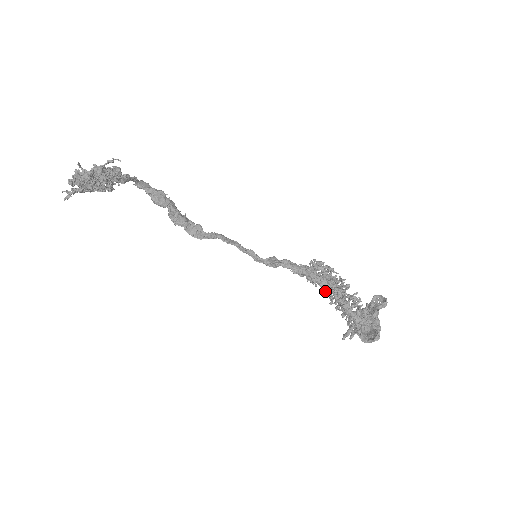
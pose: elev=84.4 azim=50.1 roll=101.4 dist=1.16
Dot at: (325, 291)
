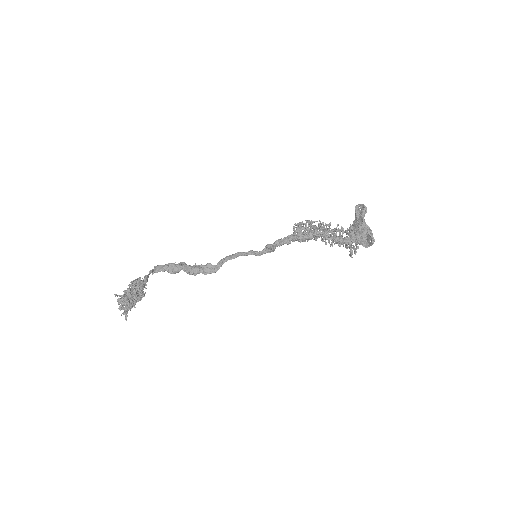
Dot at: occluded
